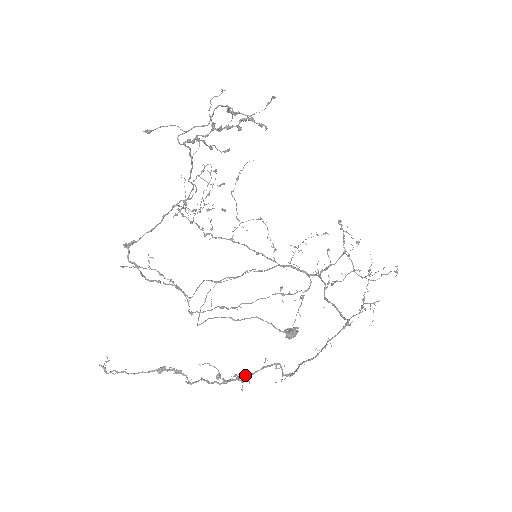
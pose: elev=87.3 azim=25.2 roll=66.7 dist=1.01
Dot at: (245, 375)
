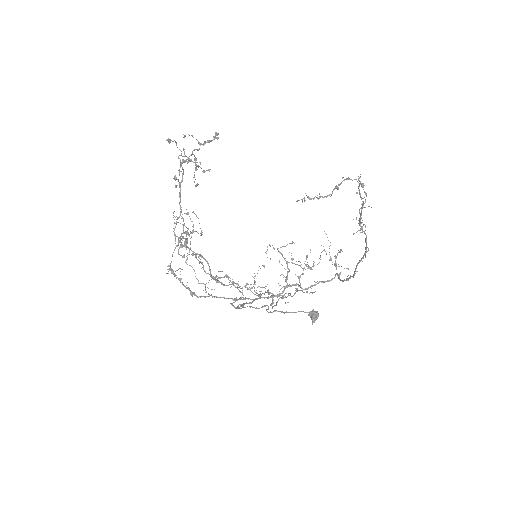
Dot at: (360, 221)
